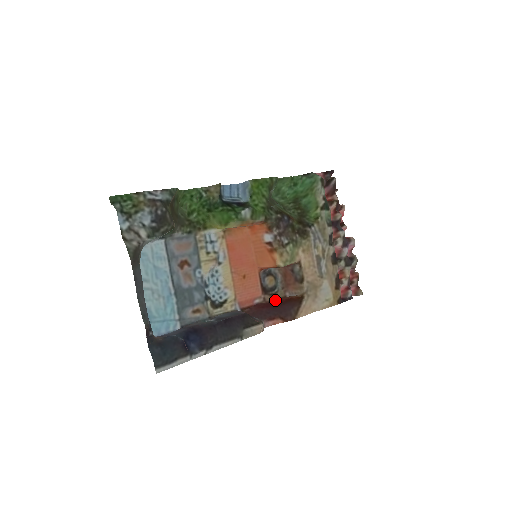
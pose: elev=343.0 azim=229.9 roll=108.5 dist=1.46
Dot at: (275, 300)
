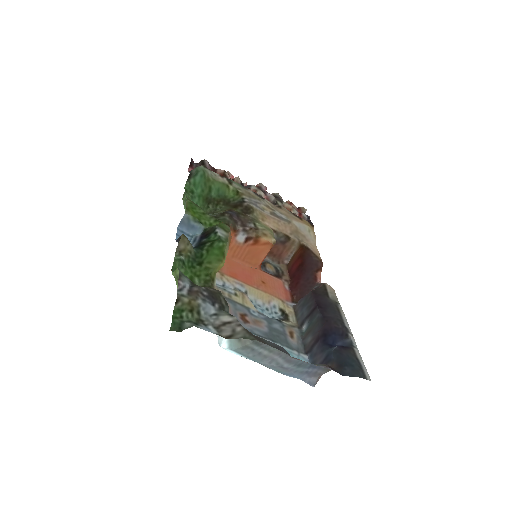
Dot at: (290, 273)
